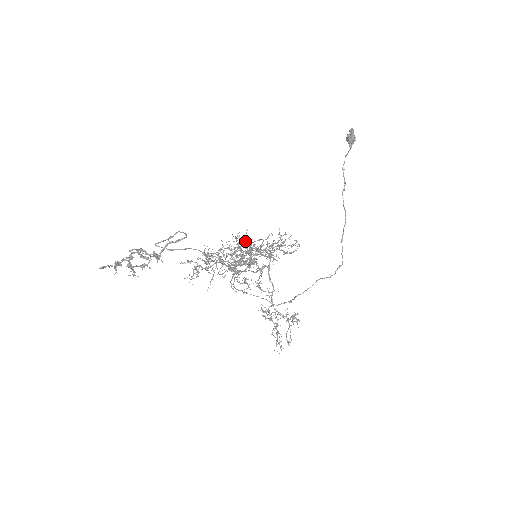
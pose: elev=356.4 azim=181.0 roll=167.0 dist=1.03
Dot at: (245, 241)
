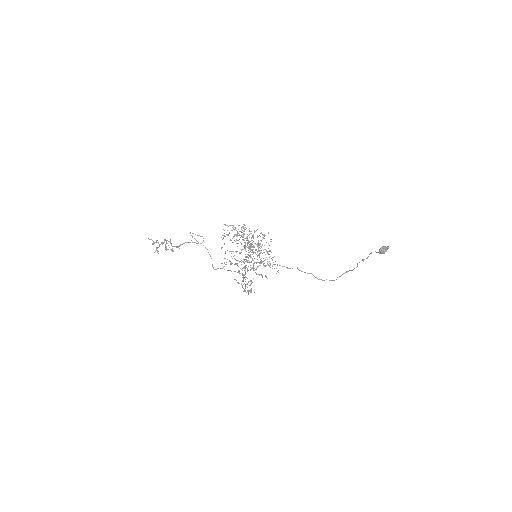
Dot at: occluded
